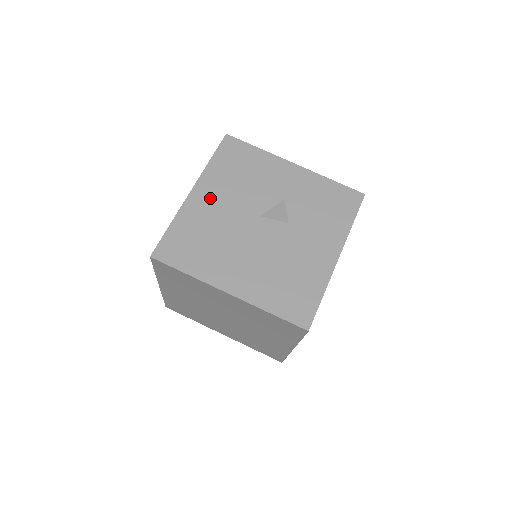
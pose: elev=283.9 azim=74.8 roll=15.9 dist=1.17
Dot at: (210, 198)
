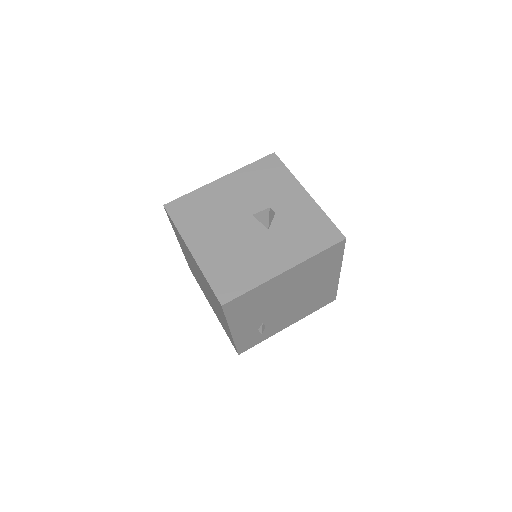
Dot at: (229, 188)
